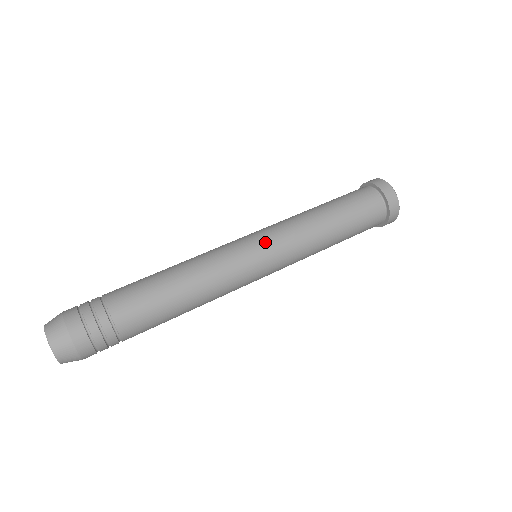
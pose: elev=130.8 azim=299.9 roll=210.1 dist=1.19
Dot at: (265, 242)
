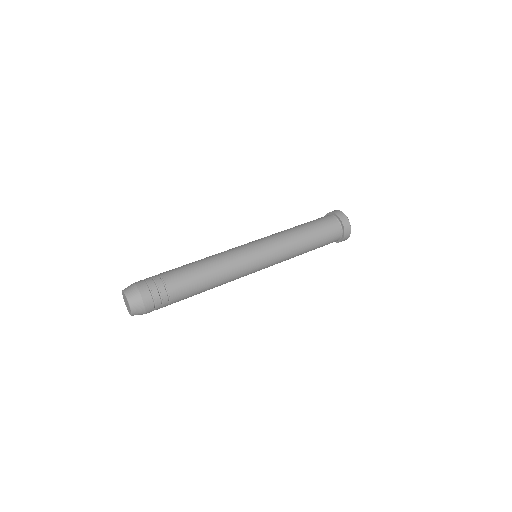
Dot at: (267, 258)
